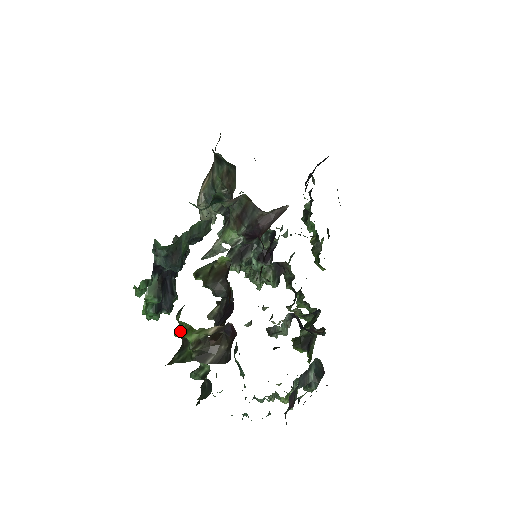
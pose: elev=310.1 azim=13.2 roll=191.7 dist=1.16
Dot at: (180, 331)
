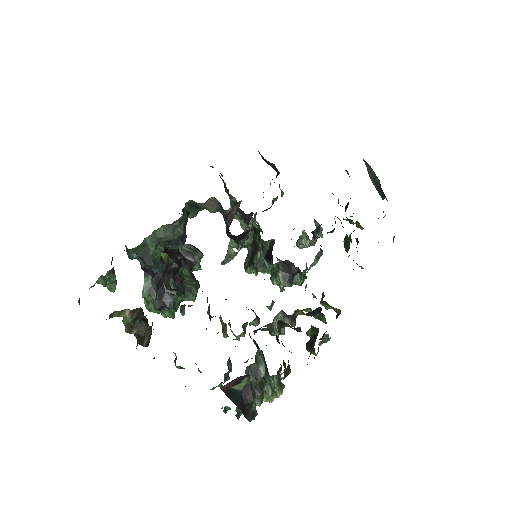
Dot at: occluded
